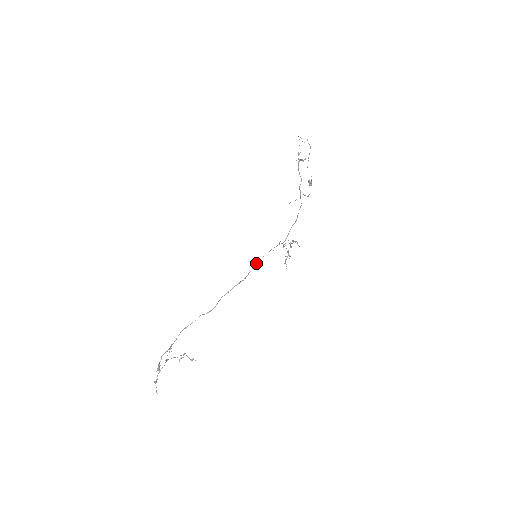
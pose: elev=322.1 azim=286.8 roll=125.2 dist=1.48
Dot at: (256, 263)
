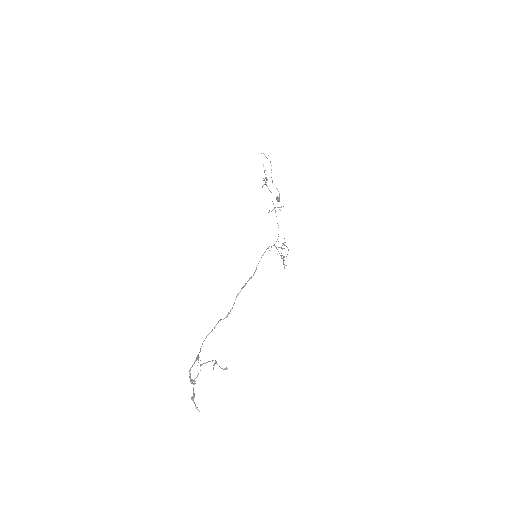
Dot at: occluded
